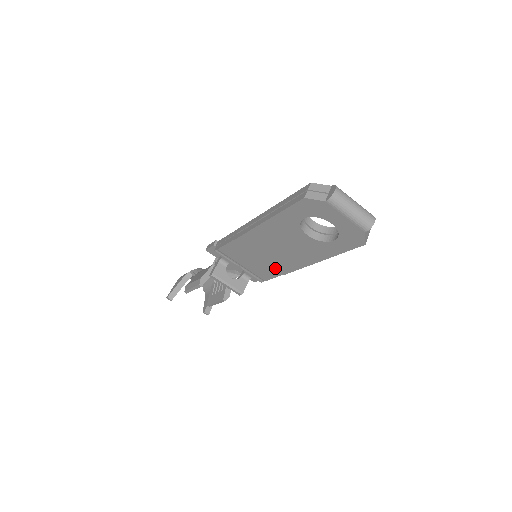
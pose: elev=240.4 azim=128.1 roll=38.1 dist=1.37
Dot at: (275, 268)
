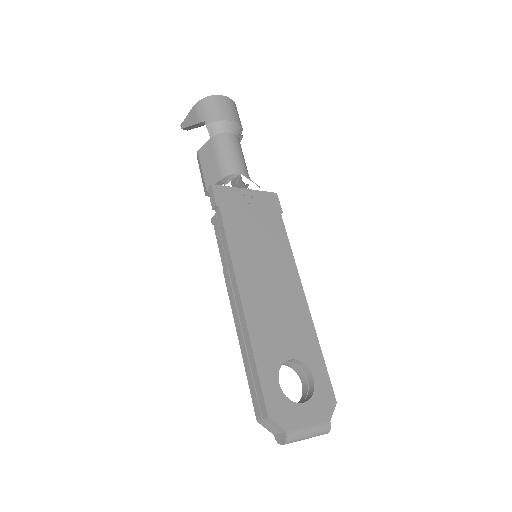
Dot at: occluded
